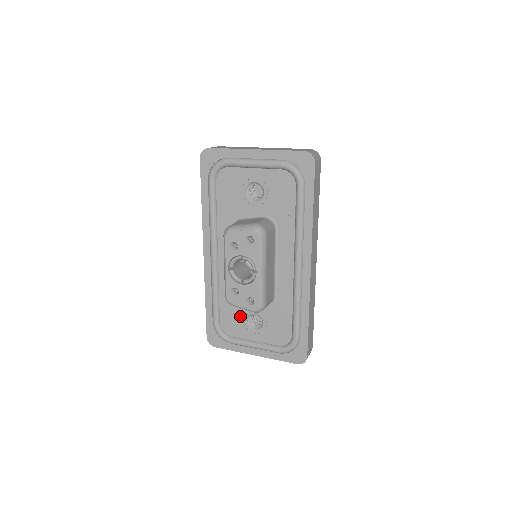
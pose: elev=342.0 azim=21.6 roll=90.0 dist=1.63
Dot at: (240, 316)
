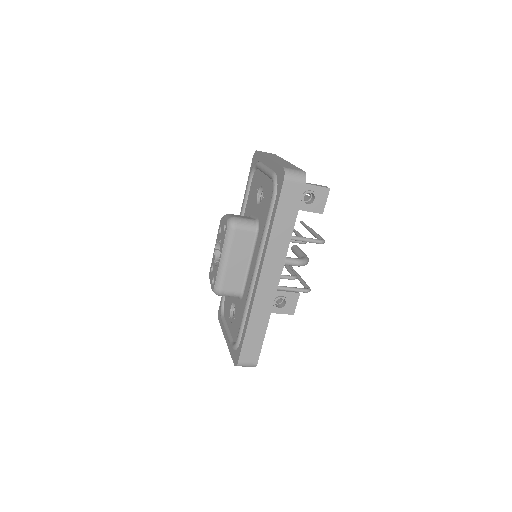
Dot at: (230, 301)
